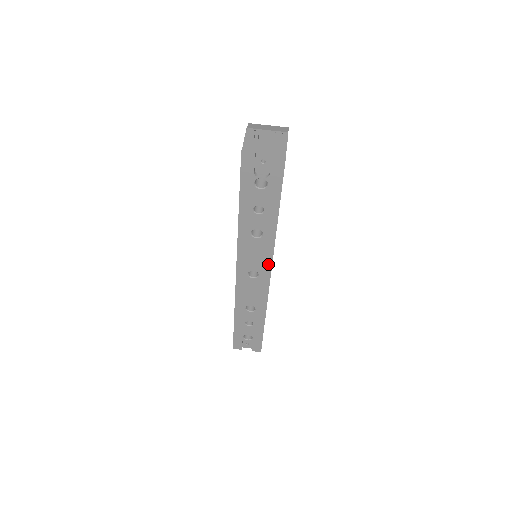
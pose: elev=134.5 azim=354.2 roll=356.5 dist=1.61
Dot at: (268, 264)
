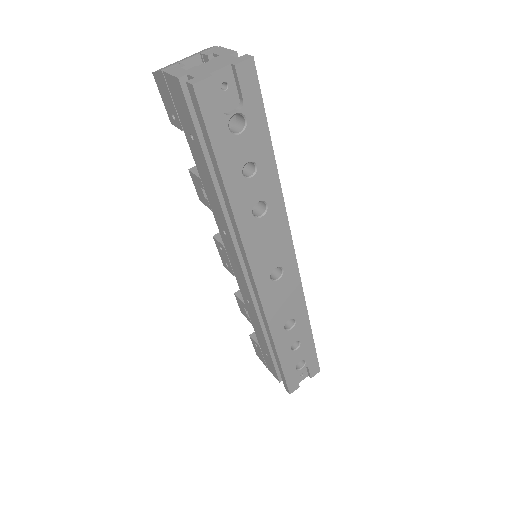
Dot at: (288, 245)
